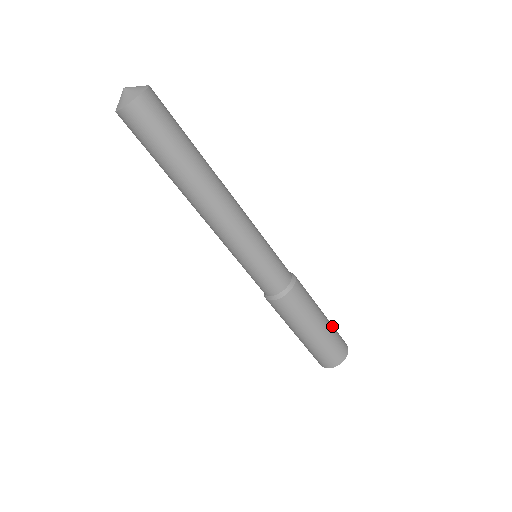
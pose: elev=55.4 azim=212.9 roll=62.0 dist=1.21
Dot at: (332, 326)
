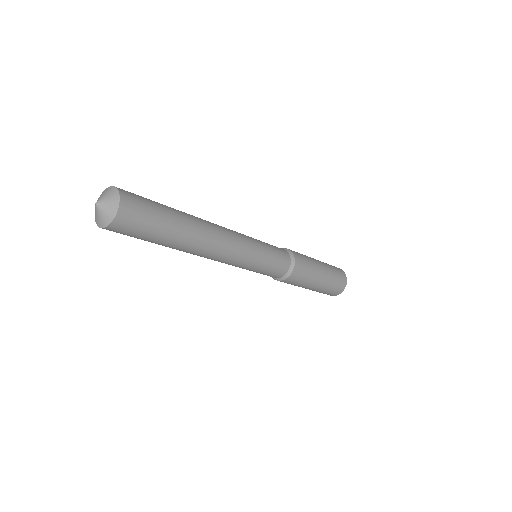
Dot at: (332, 274)
